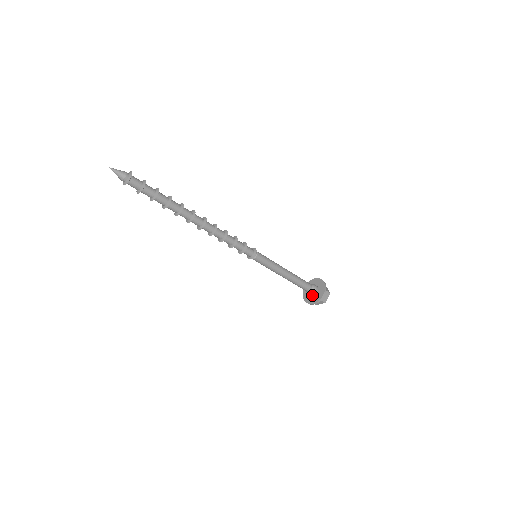
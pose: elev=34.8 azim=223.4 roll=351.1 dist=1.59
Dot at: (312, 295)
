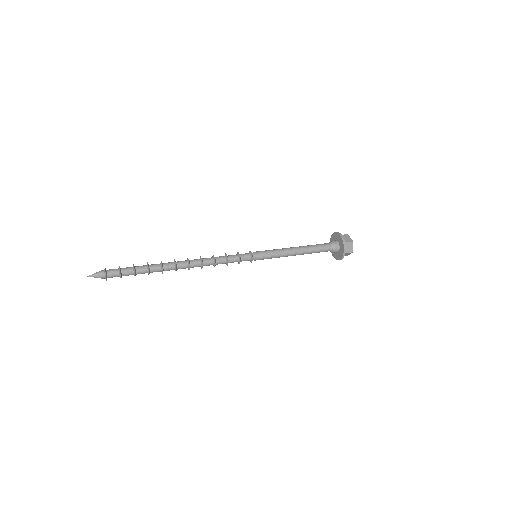
Dot at: (336, 252)
